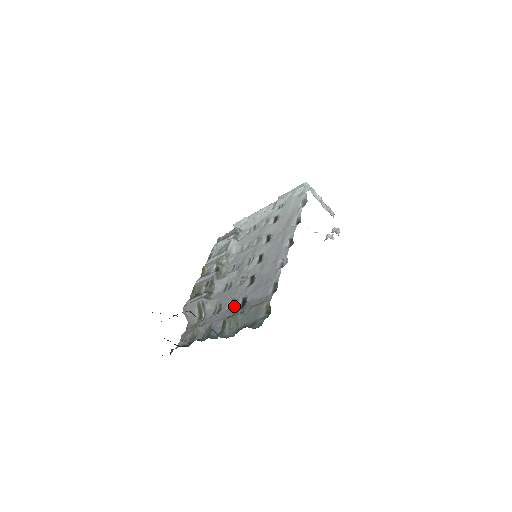
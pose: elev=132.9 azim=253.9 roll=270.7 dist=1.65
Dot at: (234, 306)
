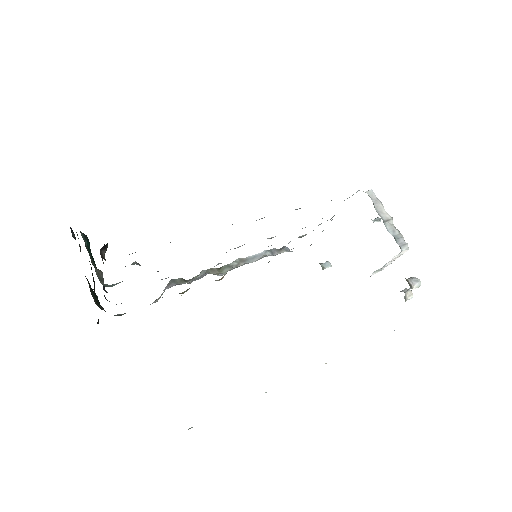
Dot at: occluded
